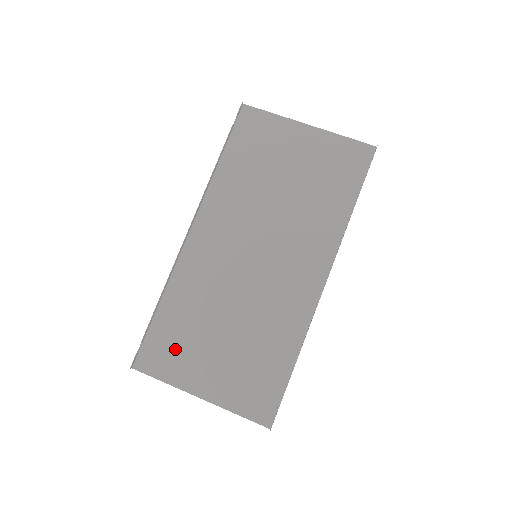
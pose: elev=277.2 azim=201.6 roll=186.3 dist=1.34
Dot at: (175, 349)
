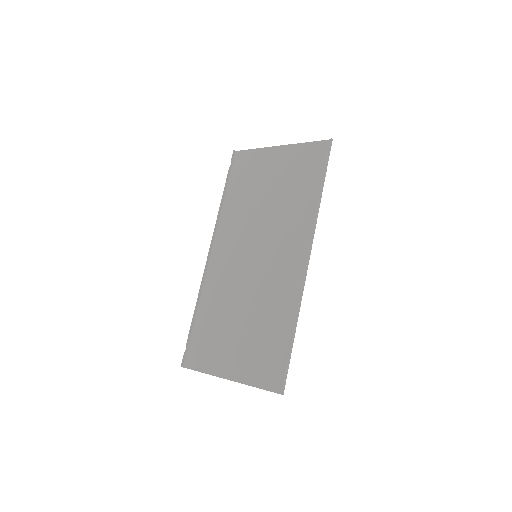
Dot at: (209, 345)
